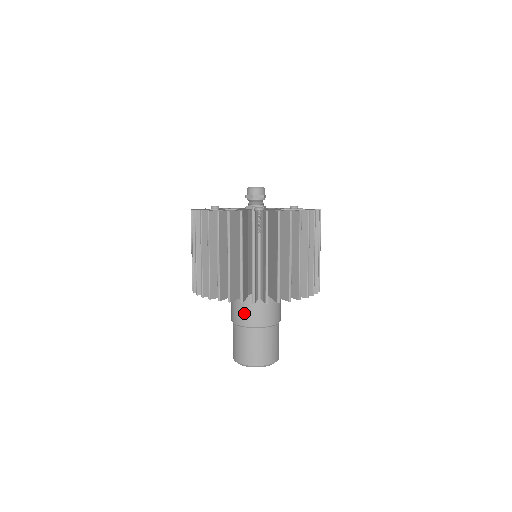
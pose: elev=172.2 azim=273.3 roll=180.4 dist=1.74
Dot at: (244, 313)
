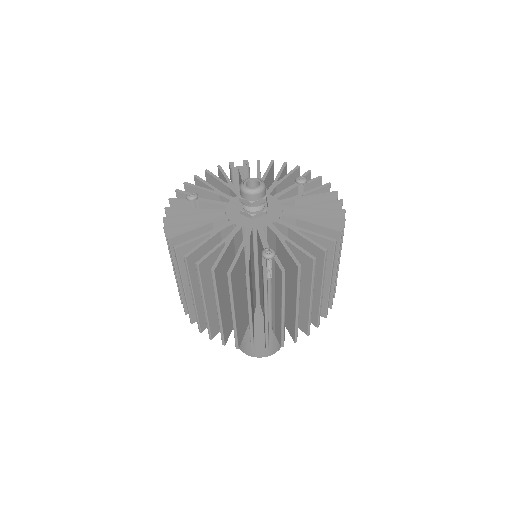
Dot at: occluded
